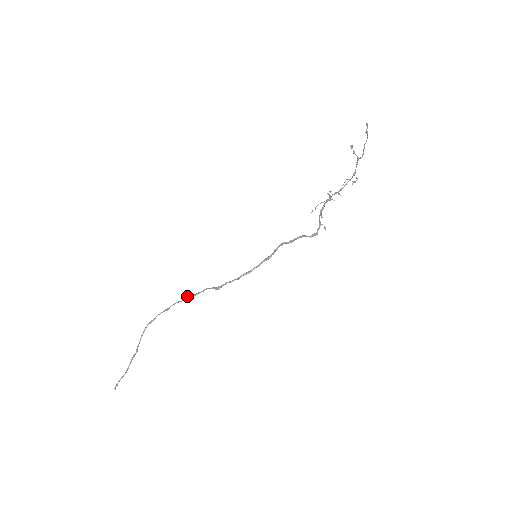
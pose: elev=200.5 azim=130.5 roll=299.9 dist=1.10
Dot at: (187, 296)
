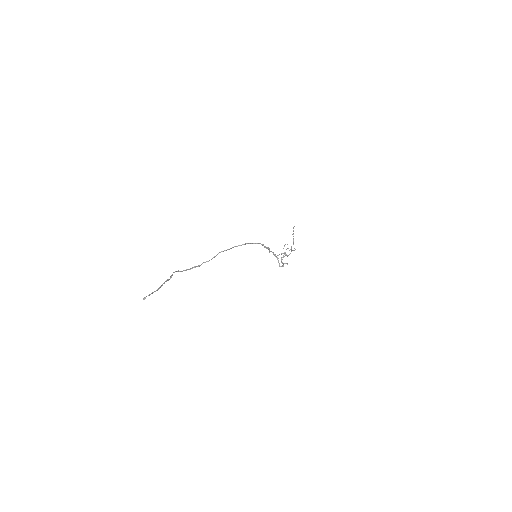
Dot at: (218, 253)
